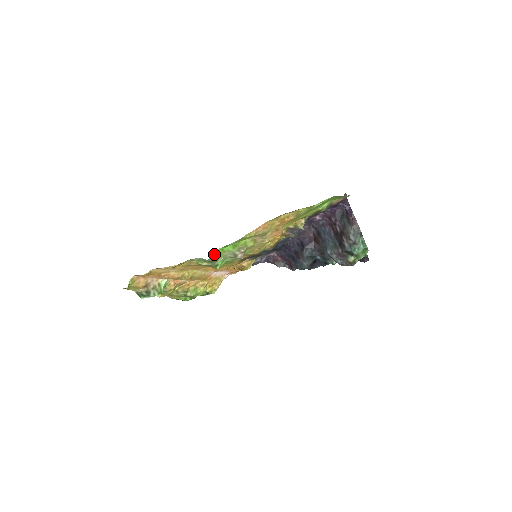
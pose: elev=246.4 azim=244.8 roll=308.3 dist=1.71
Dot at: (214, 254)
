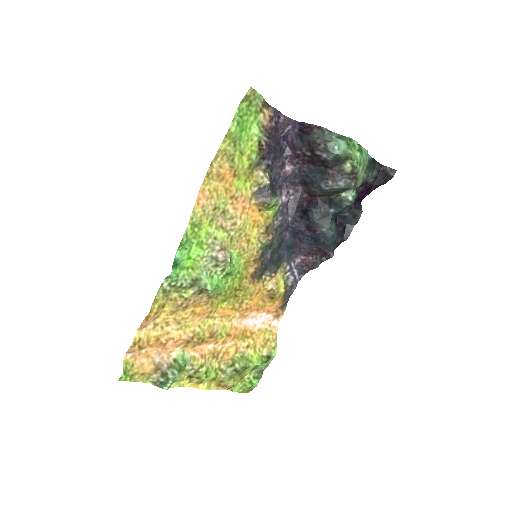
Dot at: (185, 270)
